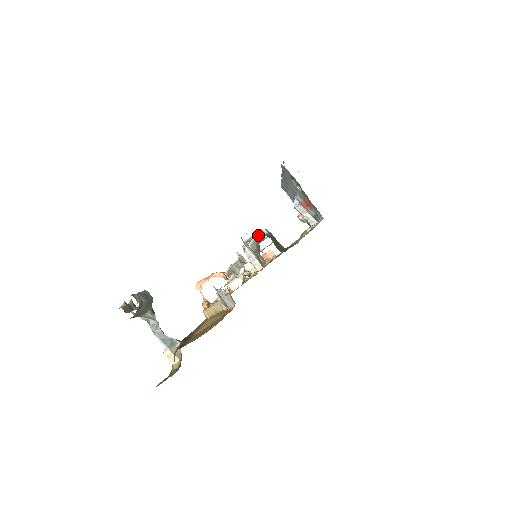
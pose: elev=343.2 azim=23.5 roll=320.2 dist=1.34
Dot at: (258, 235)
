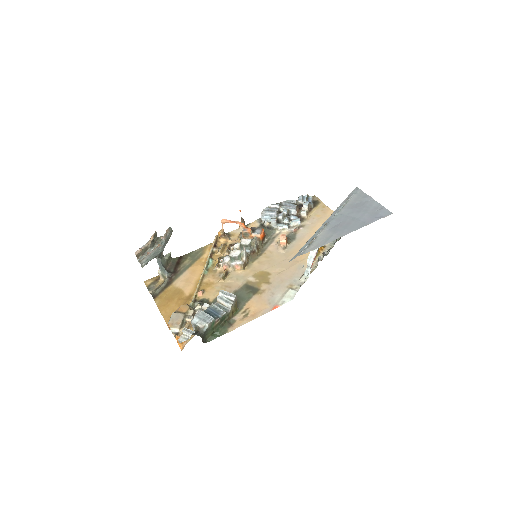
Dot at: (199, 327)
